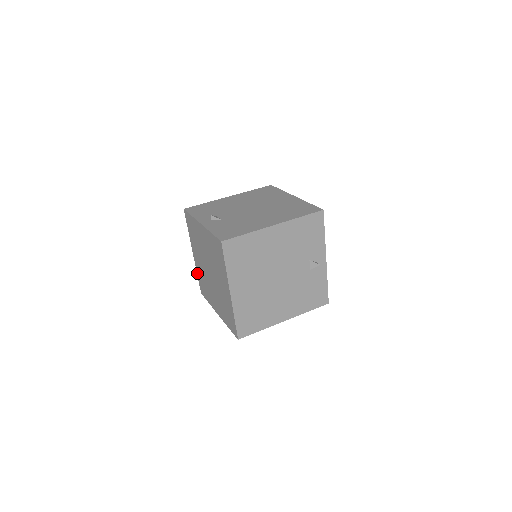
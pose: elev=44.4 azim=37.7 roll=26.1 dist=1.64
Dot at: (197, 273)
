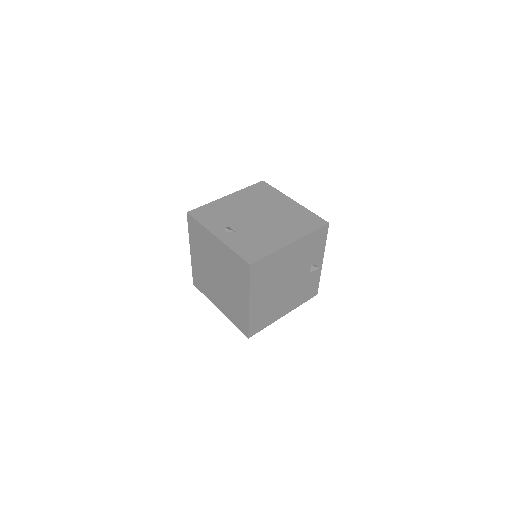
Dot at: (192, 268)
